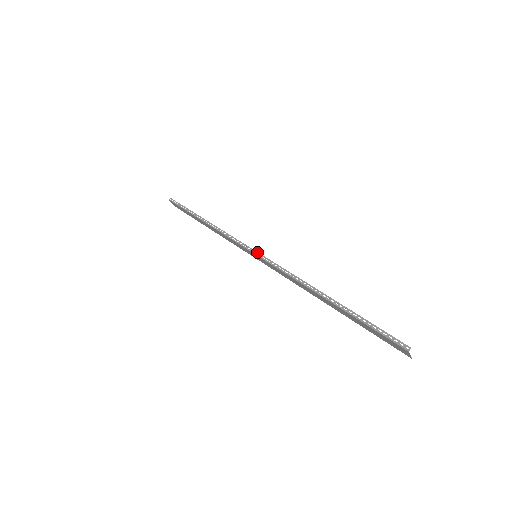
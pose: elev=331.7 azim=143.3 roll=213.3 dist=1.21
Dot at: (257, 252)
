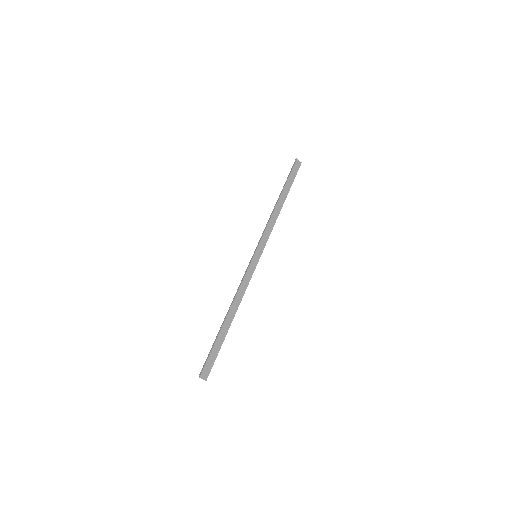
Dot at: (253, 255)
